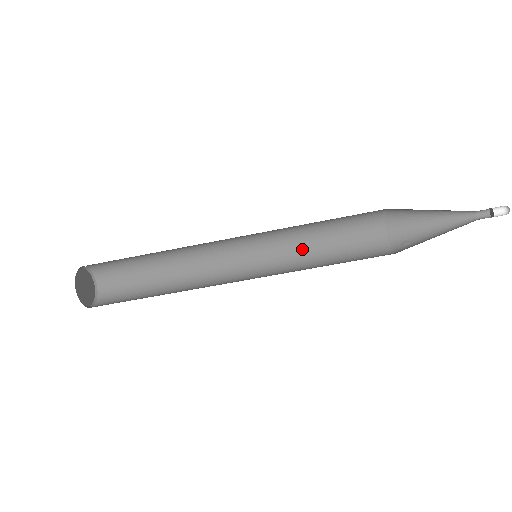
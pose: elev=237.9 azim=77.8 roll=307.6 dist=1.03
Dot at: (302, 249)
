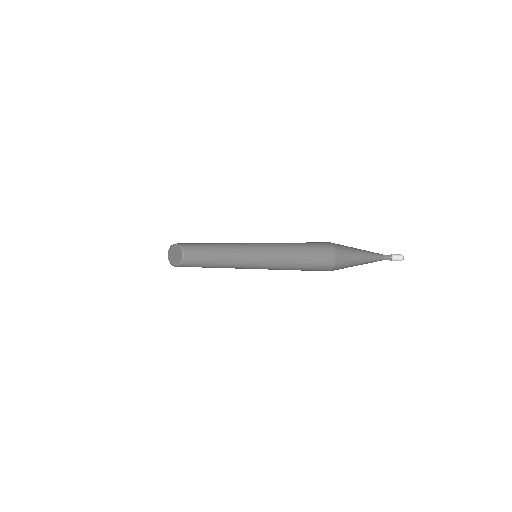
Dot at: occluded
